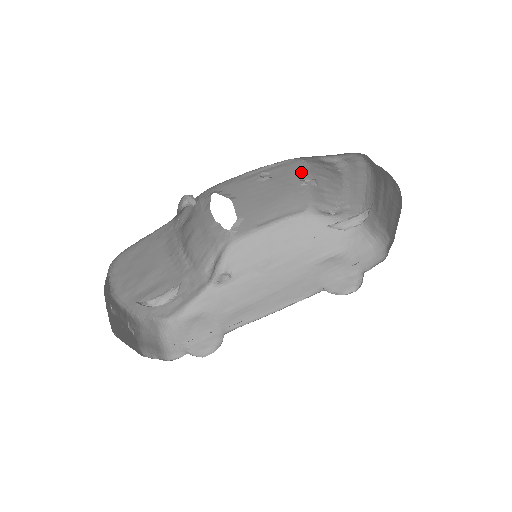
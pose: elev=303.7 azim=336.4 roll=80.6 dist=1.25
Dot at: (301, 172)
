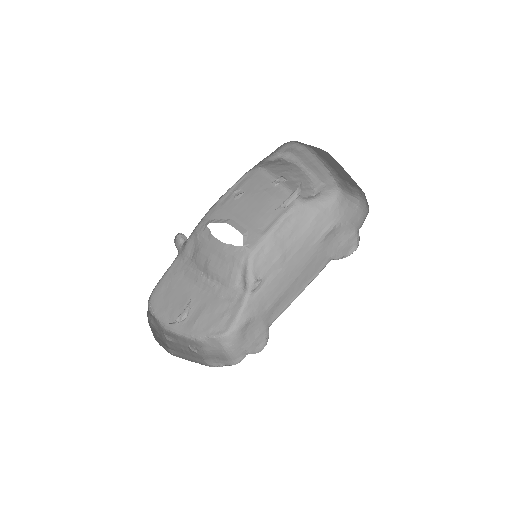
Dot at: (266, 177)
